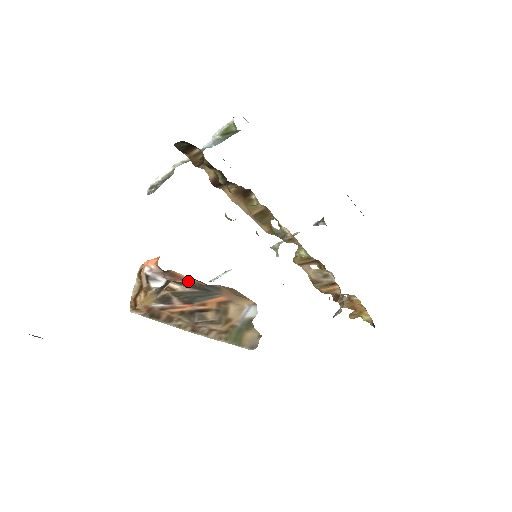
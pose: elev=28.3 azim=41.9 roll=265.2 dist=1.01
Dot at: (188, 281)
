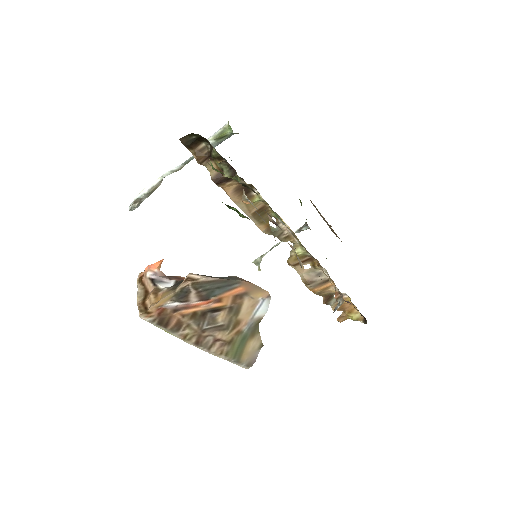
Dot at: occluded
